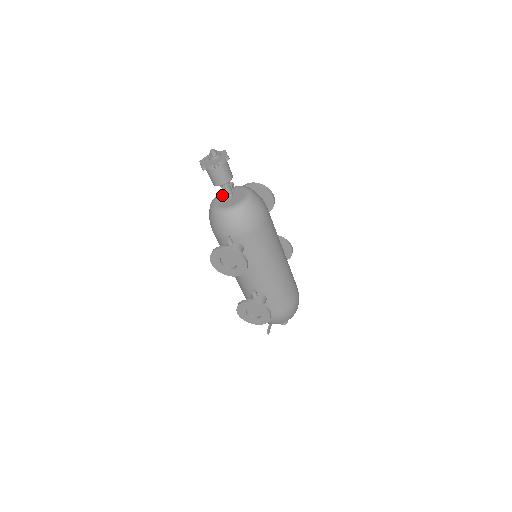
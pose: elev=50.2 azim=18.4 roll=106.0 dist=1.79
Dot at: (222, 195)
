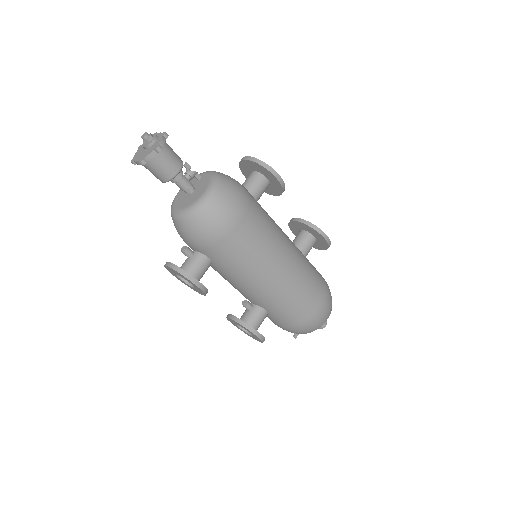
Dot at: occluded
